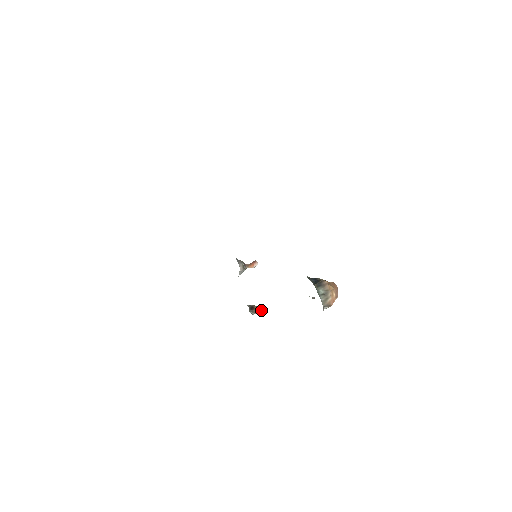
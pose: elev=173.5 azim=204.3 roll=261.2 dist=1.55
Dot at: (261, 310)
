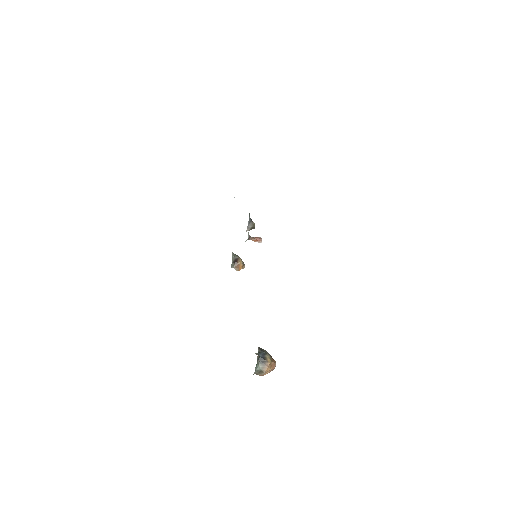
Dot at: (241, 267)
